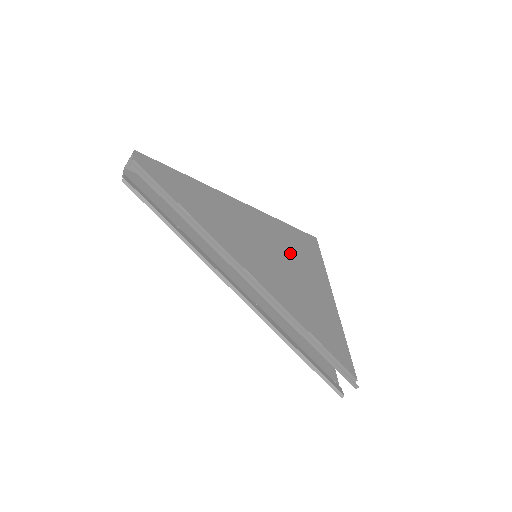
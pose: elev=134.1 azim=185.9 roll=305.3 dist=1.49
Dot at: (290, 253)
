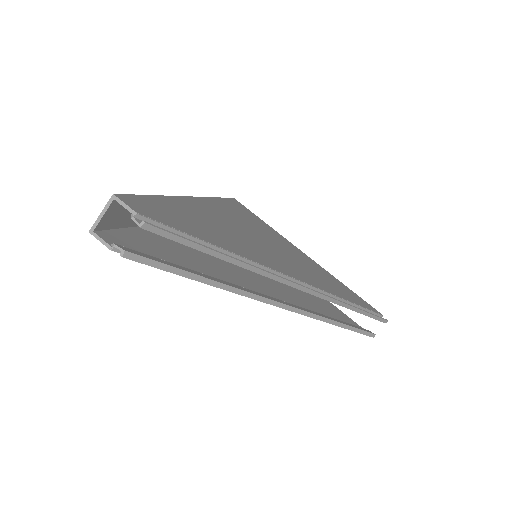
Dot at: (263, 232)
